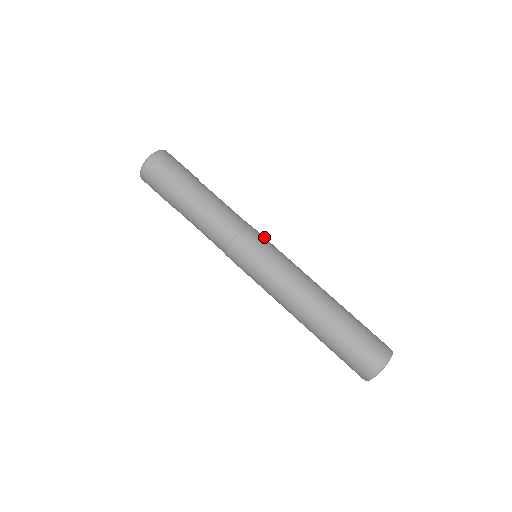
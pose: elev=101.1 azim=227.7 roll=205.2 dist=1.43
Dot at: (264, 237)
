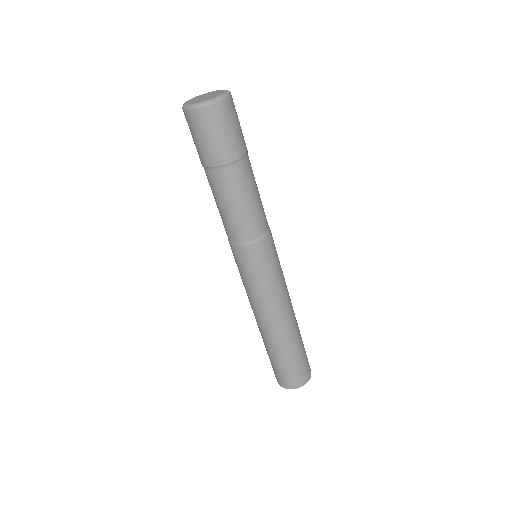
Dot at: (264, 258)
